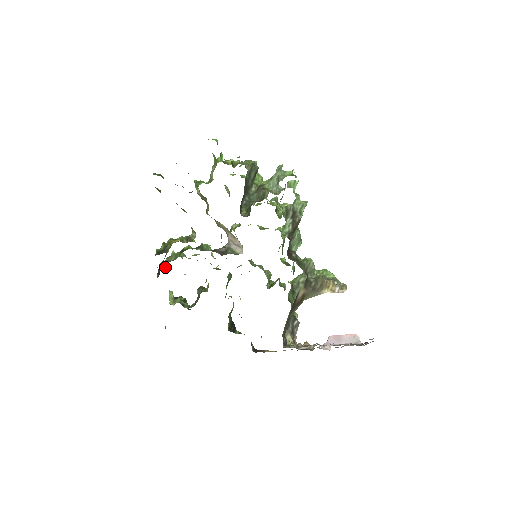
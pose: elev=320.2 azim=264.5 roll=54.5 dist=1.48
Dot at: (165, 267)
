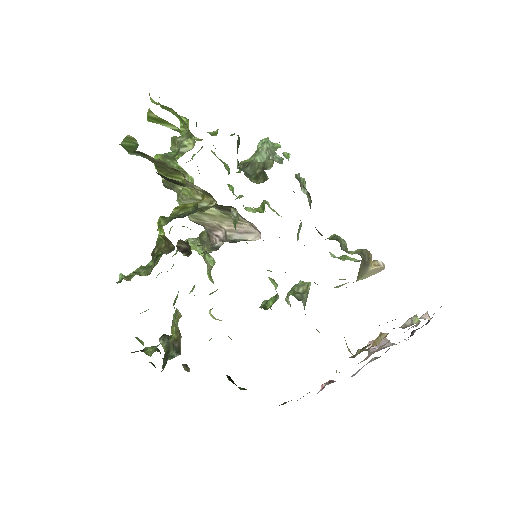
Dot at: (148, 274)
